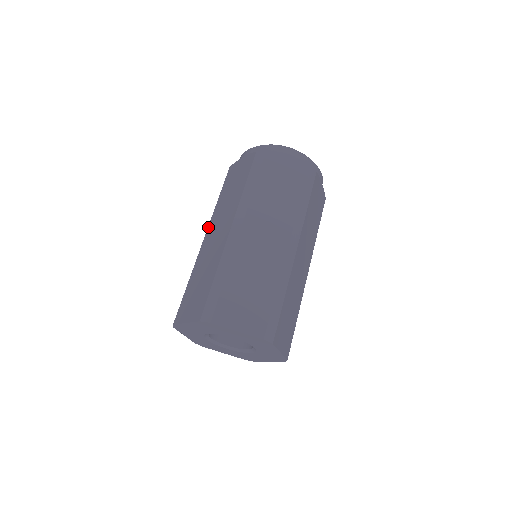
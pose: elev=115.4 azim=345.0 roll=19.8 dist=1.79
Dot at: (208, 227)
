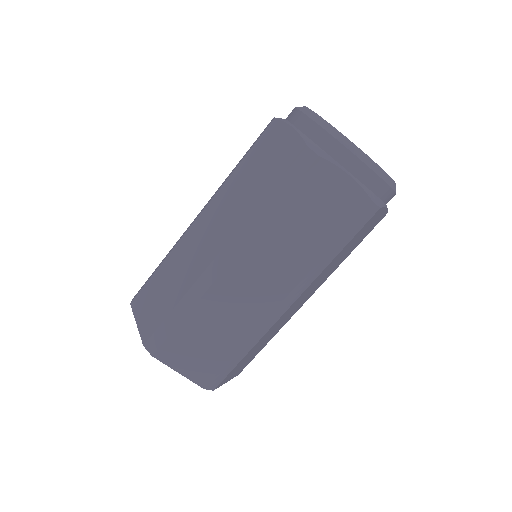
Dot at: (208, 205)
